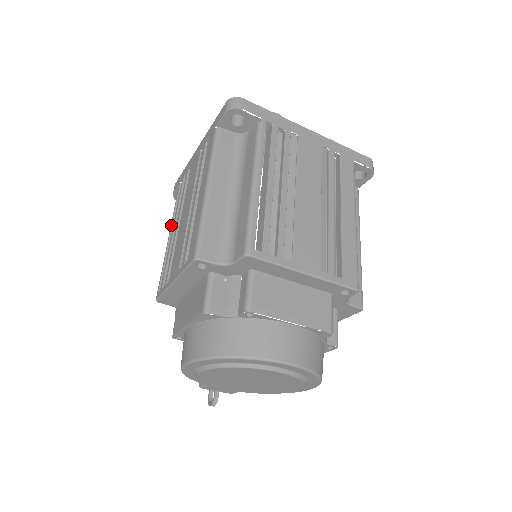
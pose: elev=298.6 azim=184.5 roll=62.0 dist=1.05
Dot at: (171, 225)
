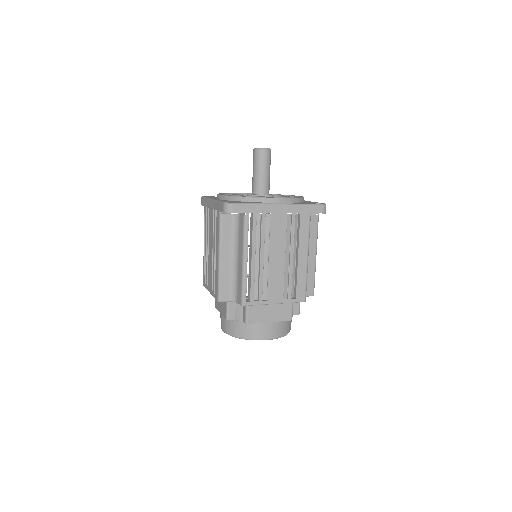
Dot at: (204, 239)
